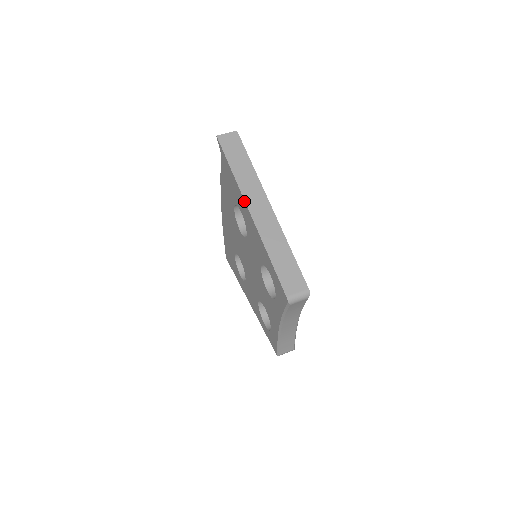
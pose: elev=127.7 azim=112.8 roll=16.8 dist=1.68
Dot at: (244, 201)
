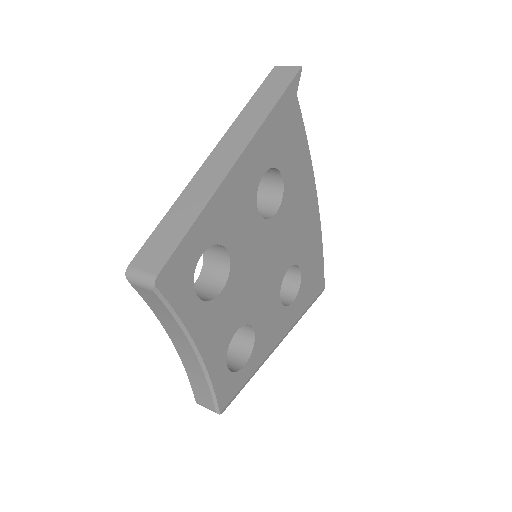
Dot at: (221, 141)
